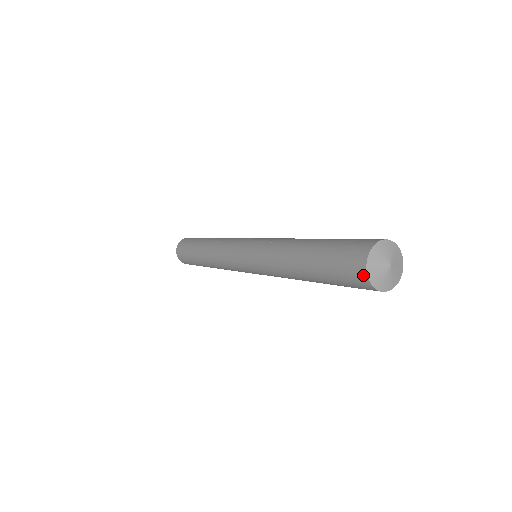
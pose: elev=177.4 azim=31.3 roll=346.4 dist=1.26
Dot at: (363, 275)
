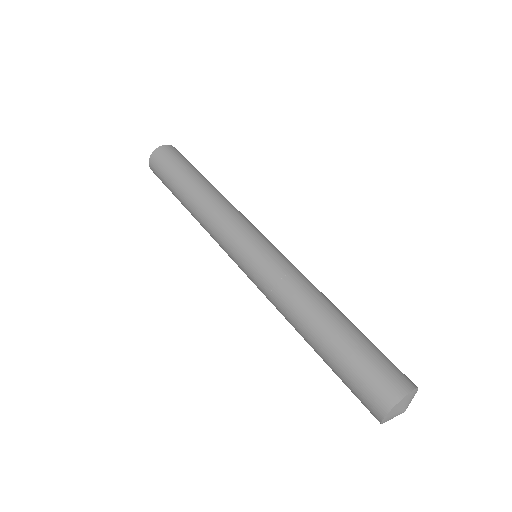
Dot at: (384, 409)
